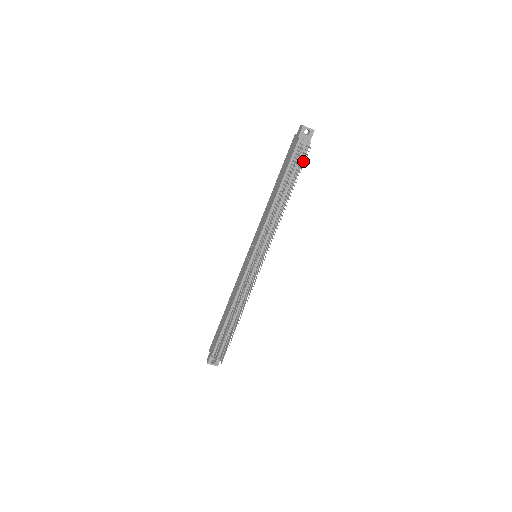
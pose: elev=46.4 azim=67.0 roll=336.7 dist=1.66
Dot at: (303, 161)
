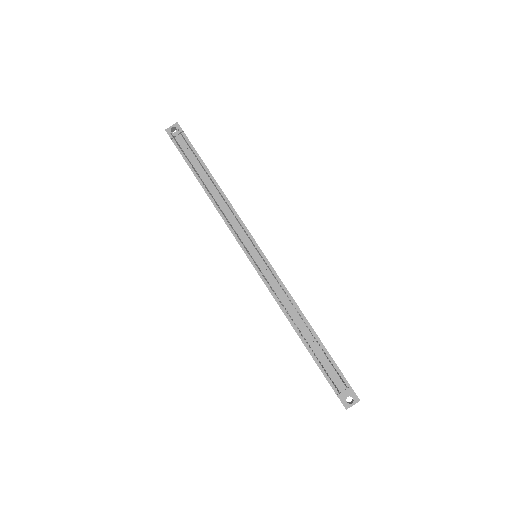
Dot at: occluded
